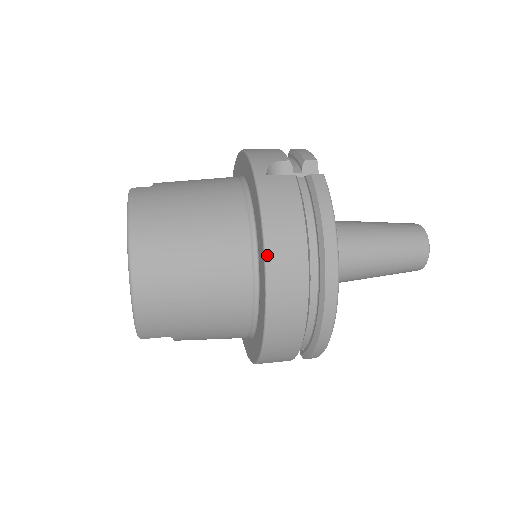
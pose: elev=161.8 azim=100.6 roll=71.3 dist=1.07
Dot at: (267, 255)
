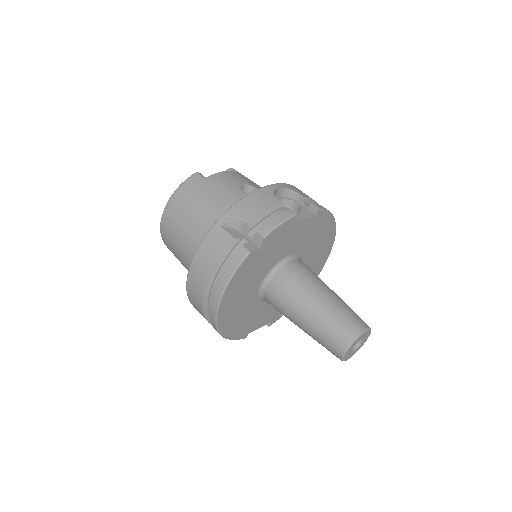
Dot at: (189, 272)
